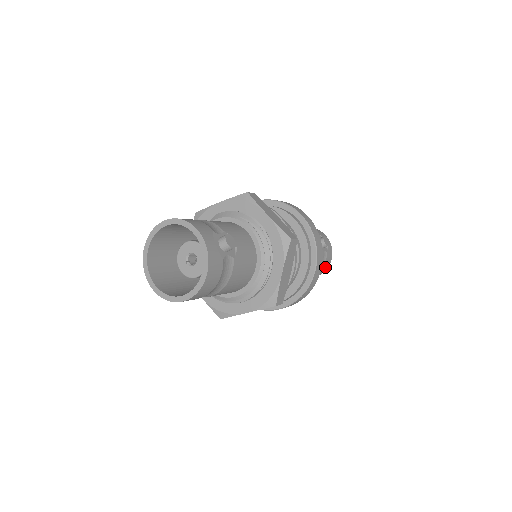
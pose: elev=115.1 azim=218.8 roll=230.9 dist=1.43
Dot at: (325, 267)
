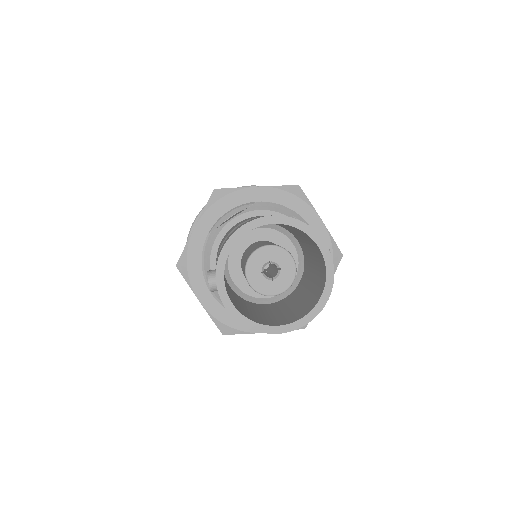
Dot at: occluded
